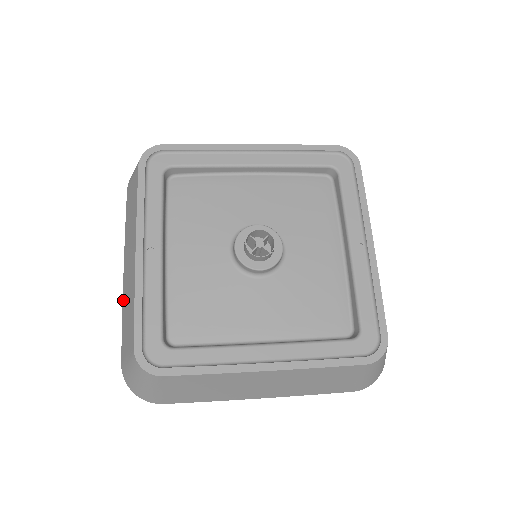
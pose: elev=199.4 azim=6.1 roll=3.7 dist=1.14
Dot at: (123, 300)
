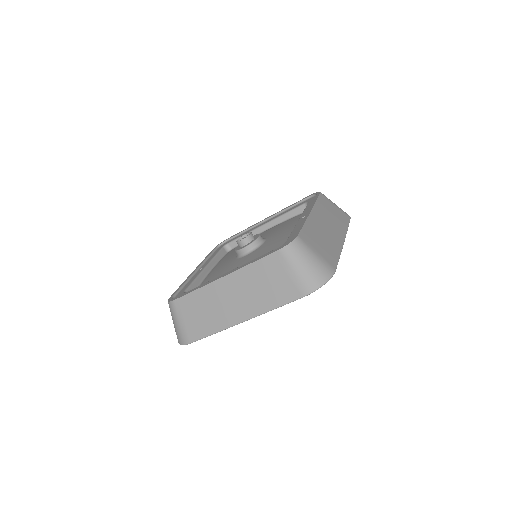
Dot at: occluded
